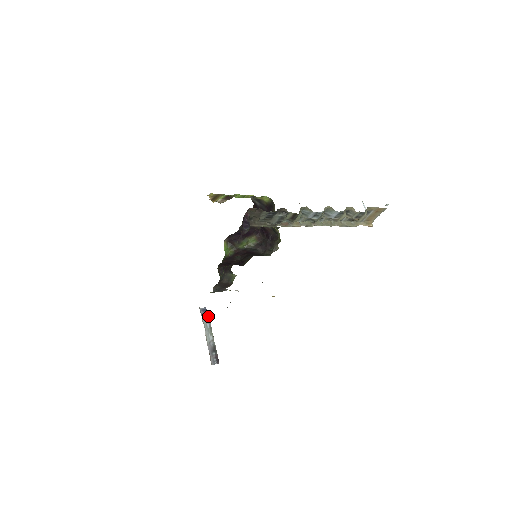
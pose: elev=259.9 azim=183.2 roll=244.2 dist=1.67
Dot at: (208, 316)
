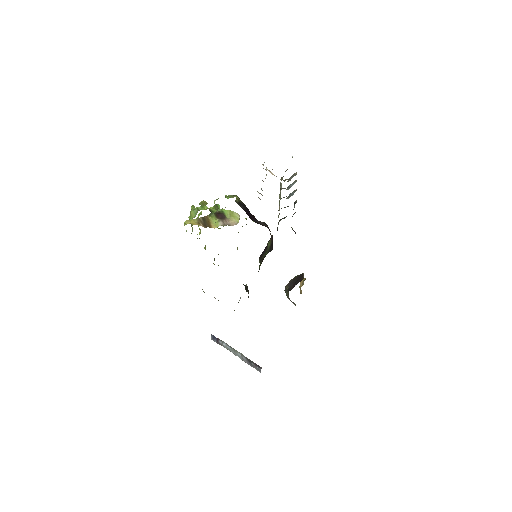
Dot at: (220, 340)
